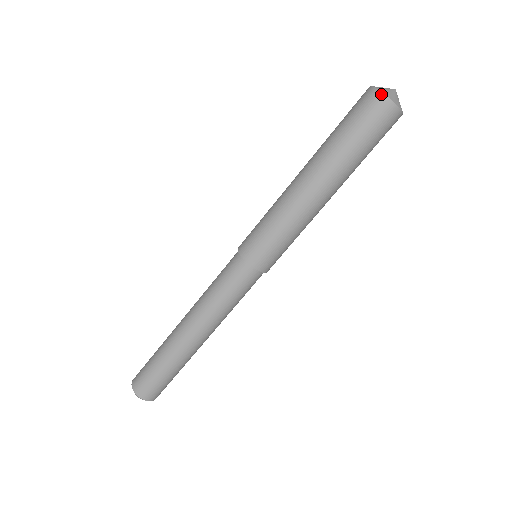
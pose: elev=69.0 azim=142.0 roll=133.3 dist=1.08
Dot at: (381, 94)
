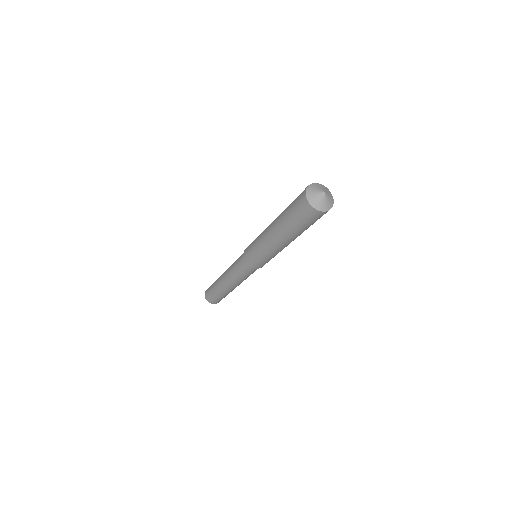
Dot at: (324, 212)
